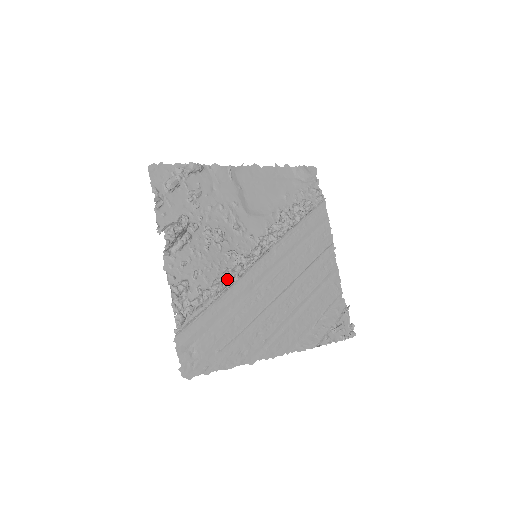
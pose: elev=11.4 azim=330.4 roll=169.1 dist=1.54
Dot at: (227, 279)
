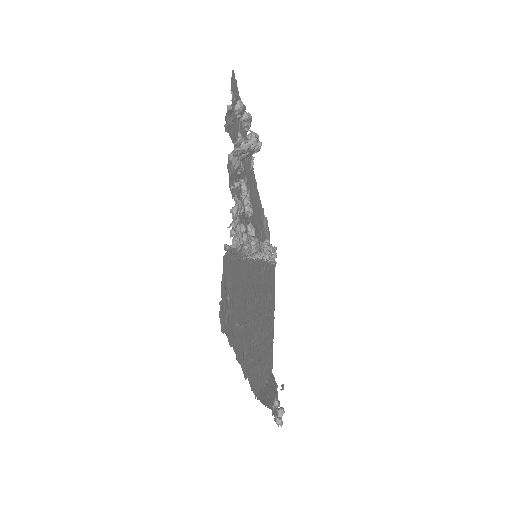
Dot at: (257, 246)
